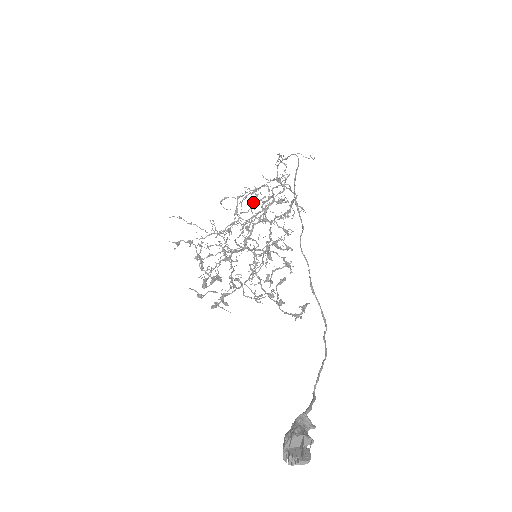
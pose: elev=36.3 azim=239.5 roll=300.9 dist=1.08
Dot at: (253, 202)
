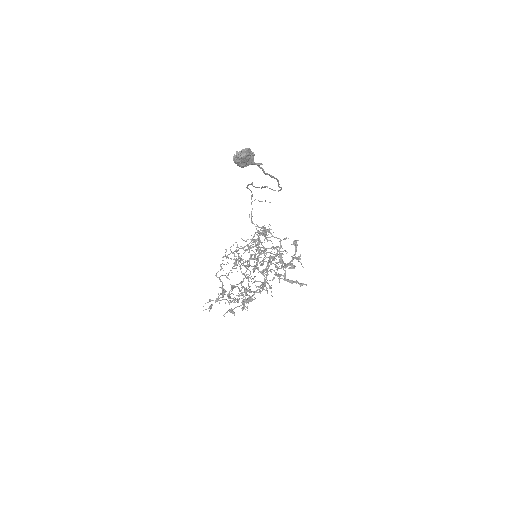
Dot at: occluded
